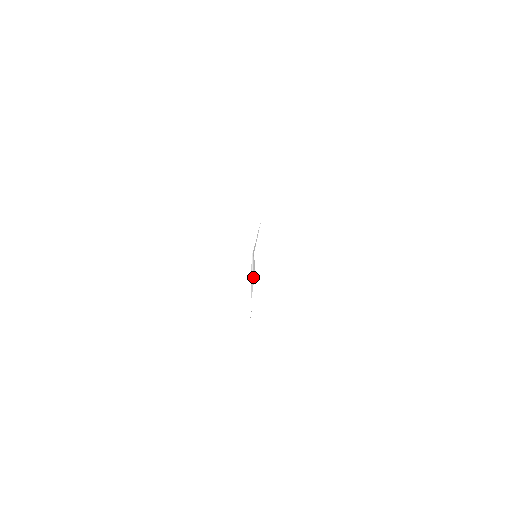
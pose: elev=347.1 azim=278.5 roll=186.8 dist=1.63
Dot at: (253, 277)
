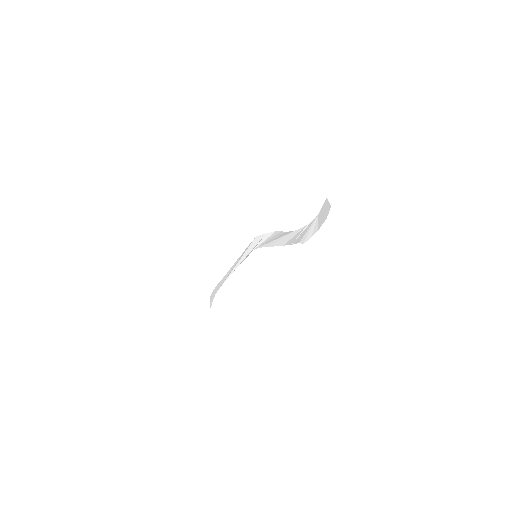
Dot at: (278, 235)
